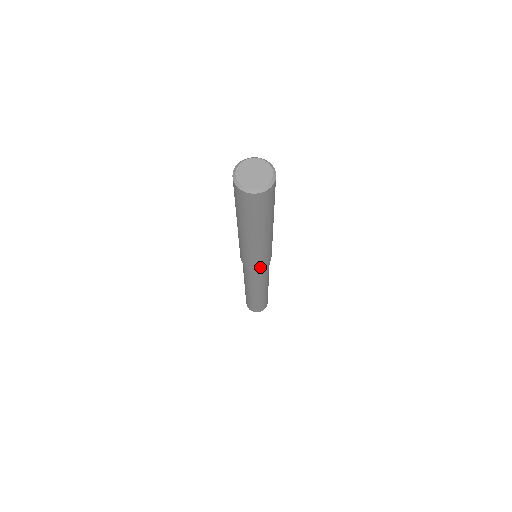
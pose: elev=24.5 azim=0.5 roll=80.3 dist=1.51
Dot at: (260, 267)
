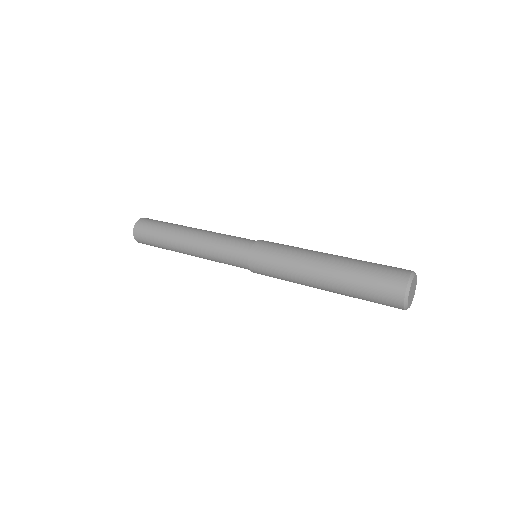
Dot at: (256, 272)
